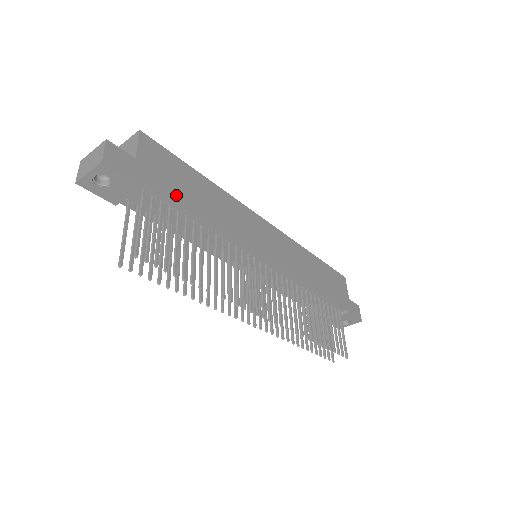
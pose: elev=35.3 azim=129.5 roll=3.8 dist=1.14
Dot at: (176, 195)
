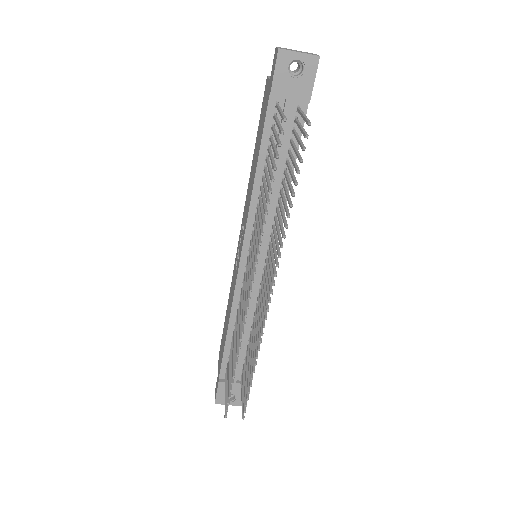
Dot at: occluded
